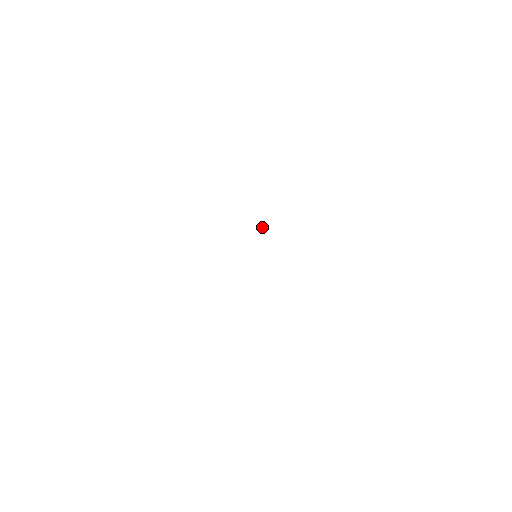
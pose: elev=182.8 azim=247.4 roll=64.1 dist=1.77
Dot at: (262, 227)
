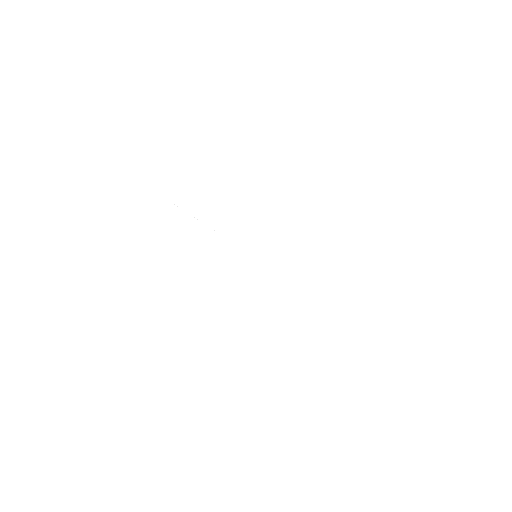
Dot at: occluded
